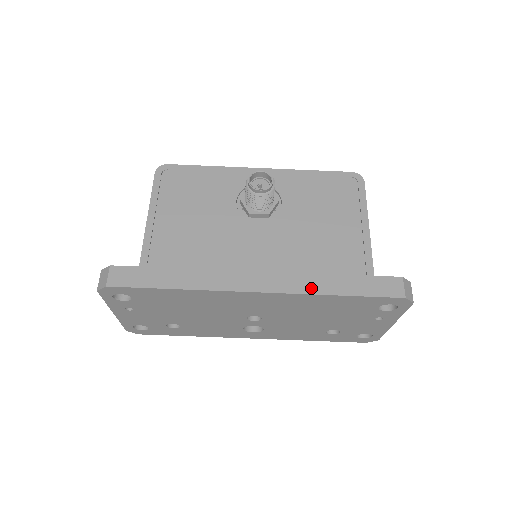
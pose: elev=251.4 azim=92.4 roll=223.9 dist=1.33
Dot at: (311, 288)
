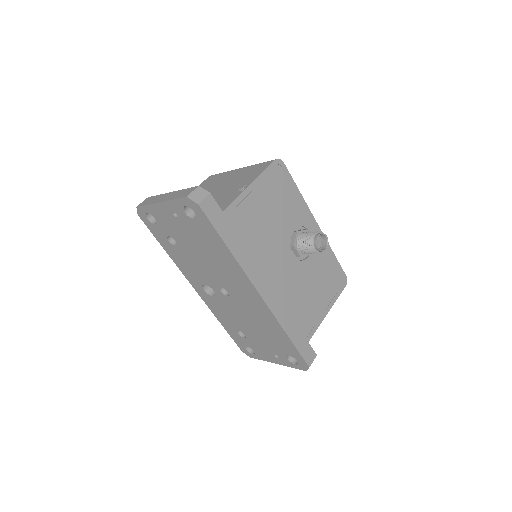
Dot at: (282, 319)
